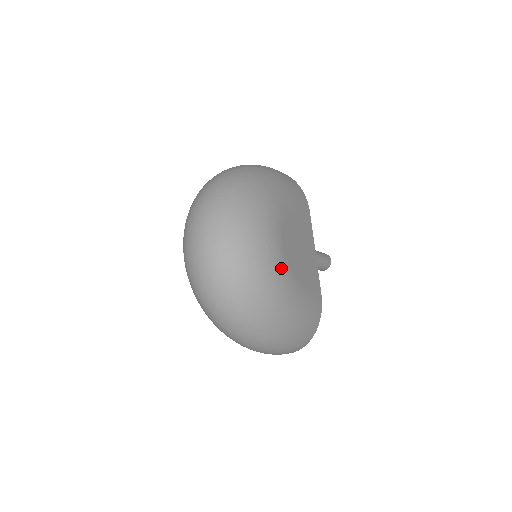
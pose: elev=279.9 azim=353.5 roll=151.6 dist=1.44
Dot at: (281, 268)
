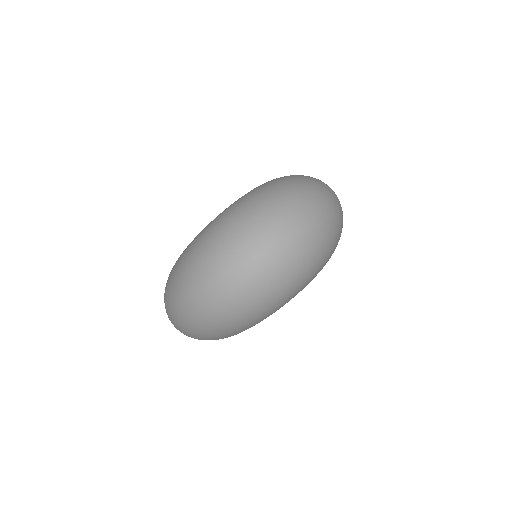
Dot at: (275, 311)
